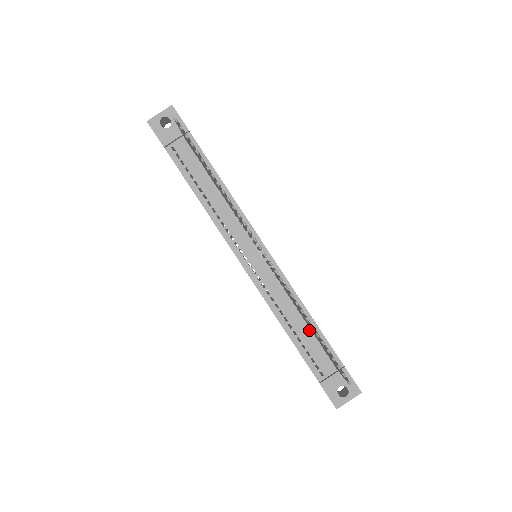
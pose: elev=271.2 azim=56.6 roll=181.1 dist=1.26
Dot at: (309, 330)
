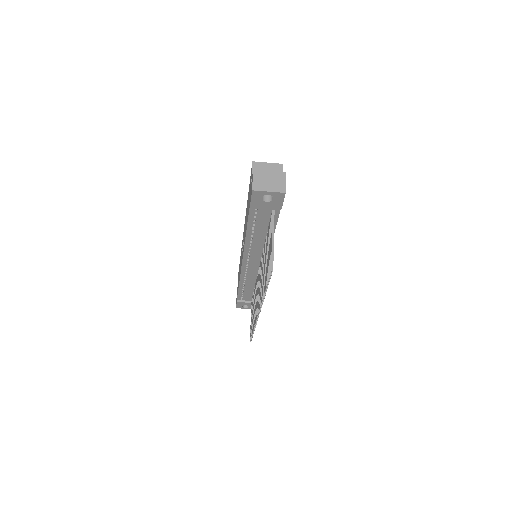
Dot at: (253, 290)
